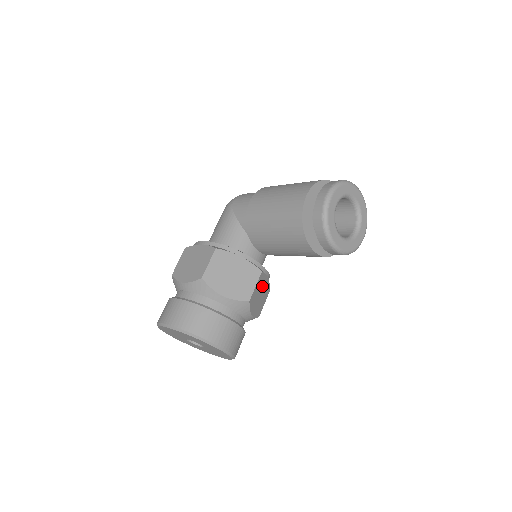
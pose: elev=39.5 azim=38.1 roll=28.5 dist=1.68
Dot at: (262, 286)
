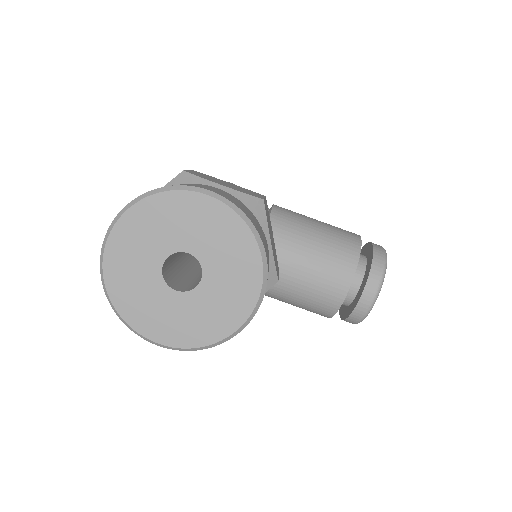
Dot at: occluded
